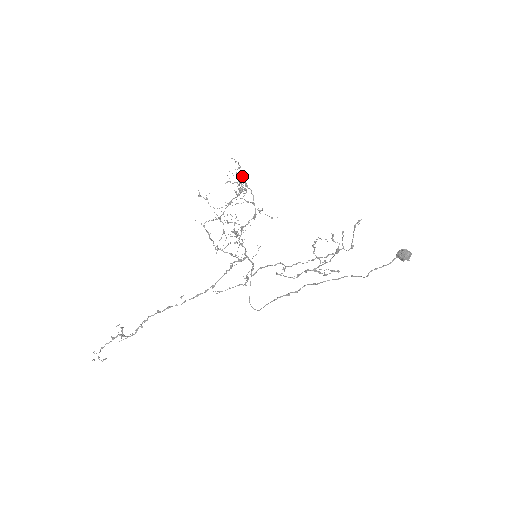
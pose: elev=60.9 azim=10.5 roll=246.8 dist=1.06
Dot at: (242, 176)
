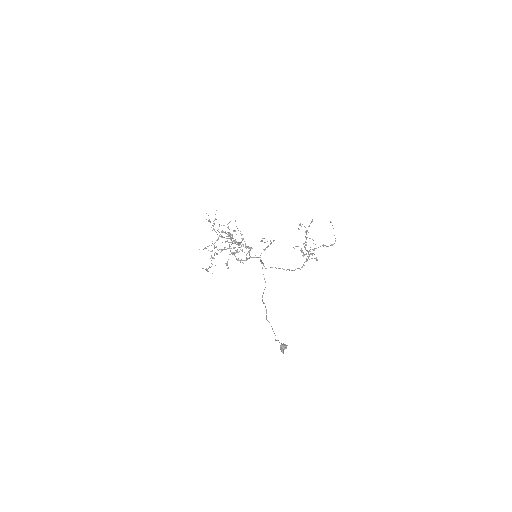
Dot at: occluded
